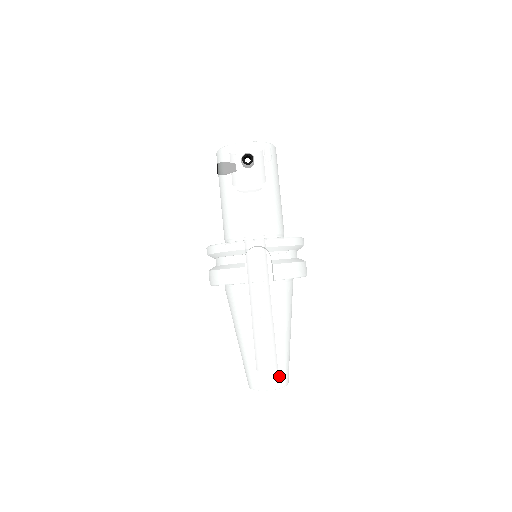
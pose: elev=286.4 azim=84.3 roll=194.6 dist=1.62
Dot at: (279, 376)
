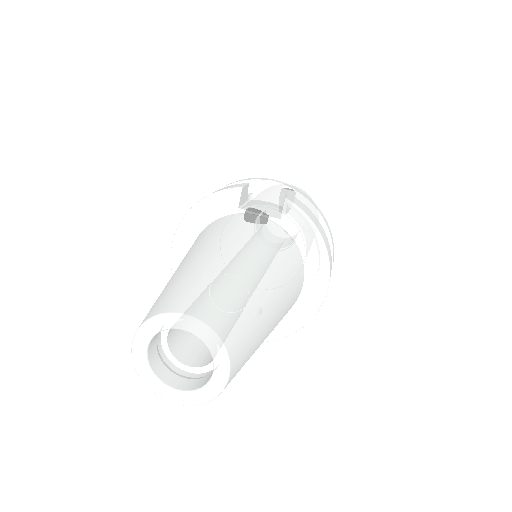
Dot at: (223, 312)
